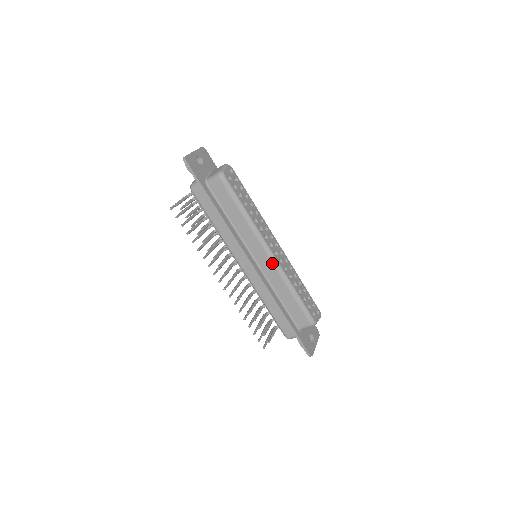
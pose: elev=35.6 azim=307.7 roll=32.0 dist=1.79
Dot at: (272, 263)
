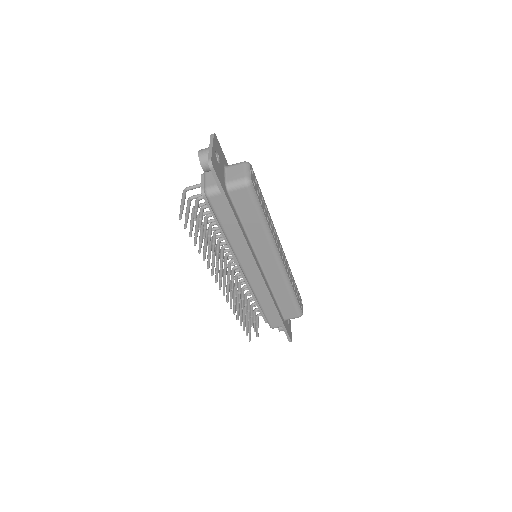
Dot at: (279, 269)
